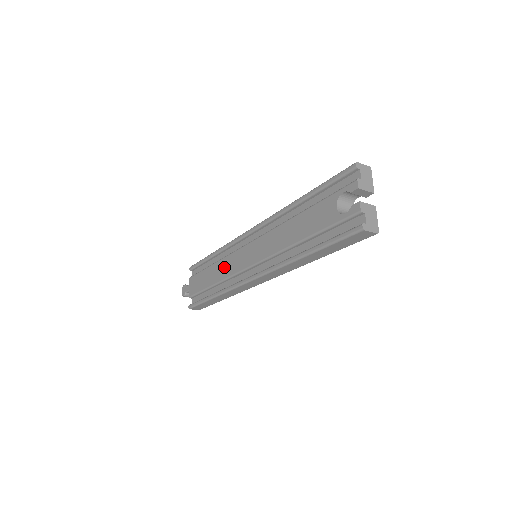
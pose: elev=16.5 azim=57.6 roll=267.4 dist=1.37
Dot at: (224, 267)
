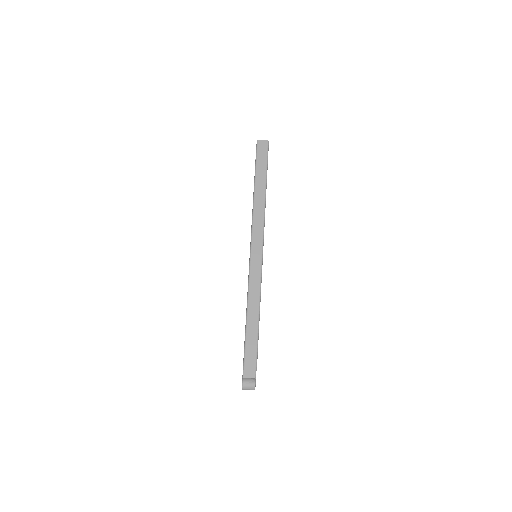
Dot at: occluded
